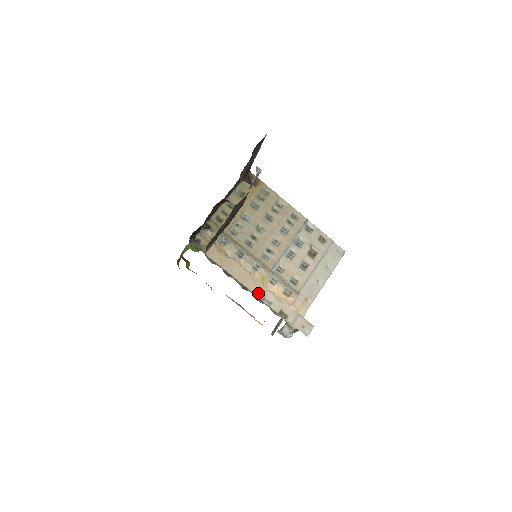
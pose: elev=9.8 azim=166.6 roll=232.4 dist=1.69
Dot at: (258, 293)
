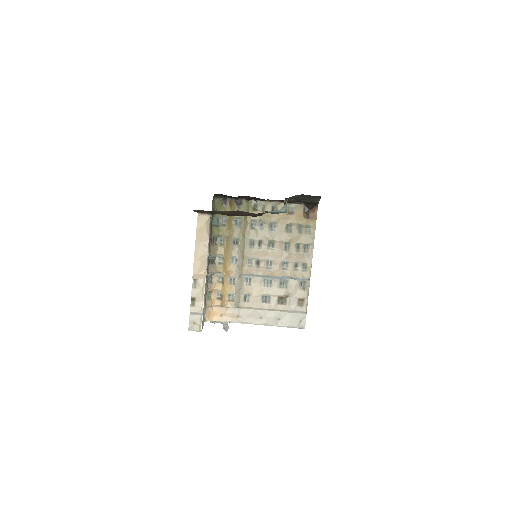
Dot at: (196, 272)
